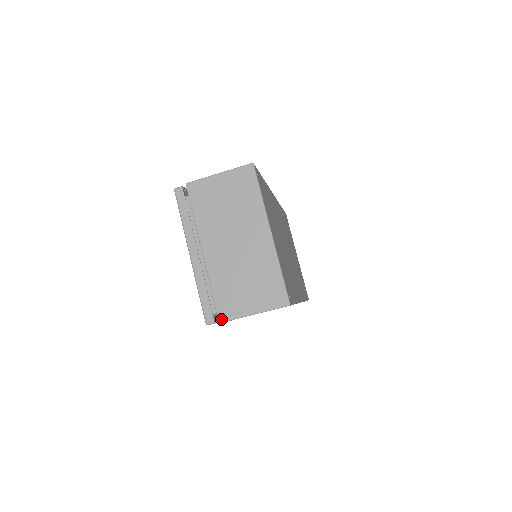
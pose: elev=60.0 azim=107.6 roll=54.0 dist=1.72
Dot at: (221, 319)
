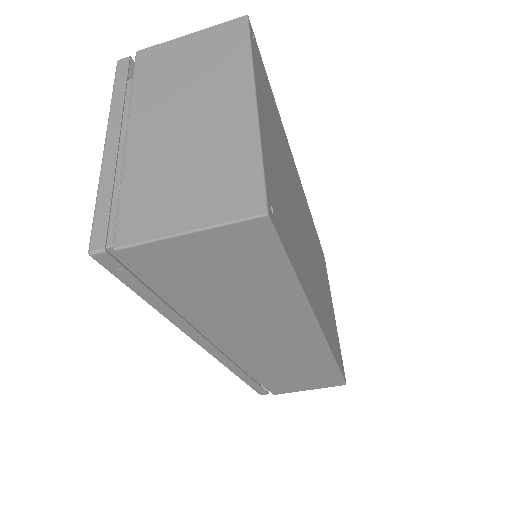
Dot at: (119, 241)
